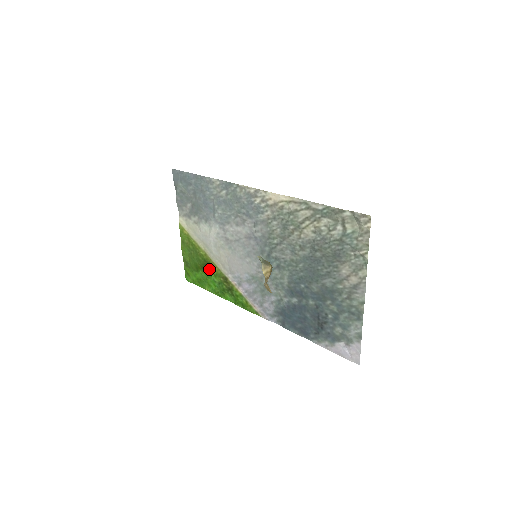
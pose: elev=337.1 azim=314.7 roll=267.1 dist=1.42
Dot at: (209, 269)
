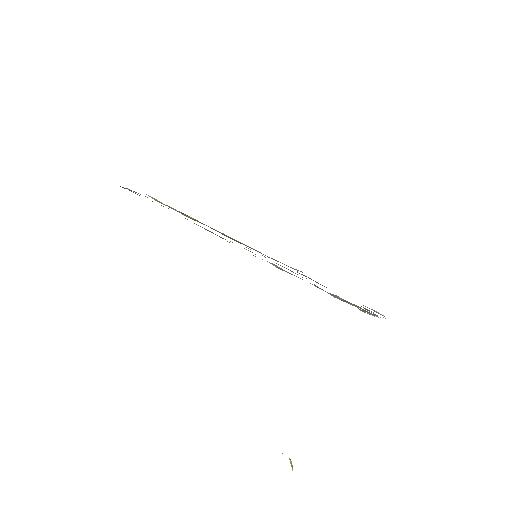
Dot at: (211, 228)
